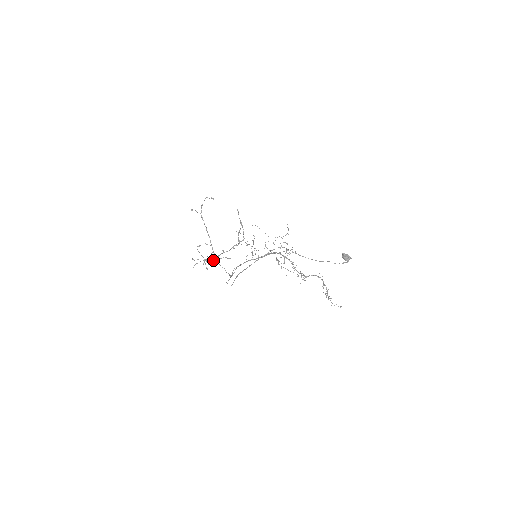
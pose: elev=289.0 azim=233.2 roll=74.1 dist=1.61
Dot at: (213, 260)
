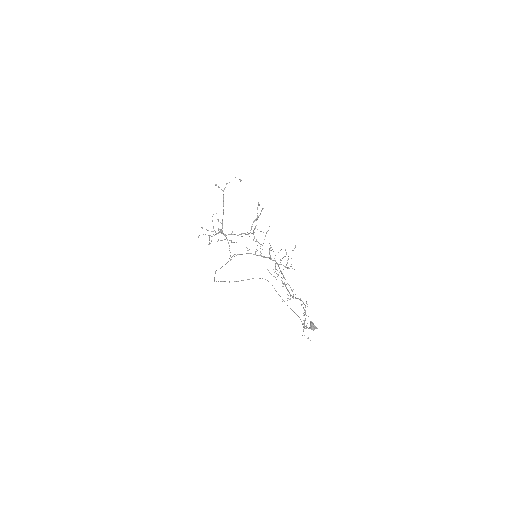
Dot at: occluded
